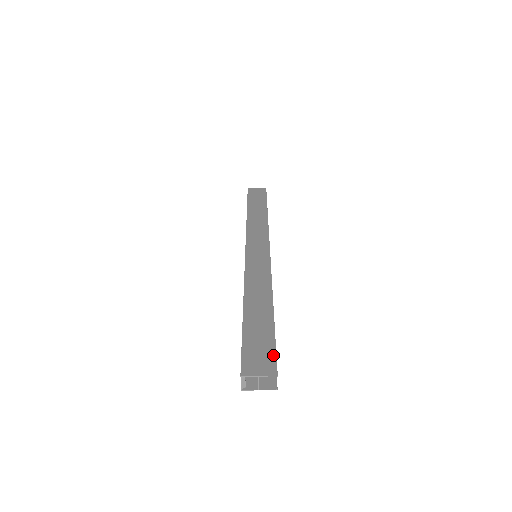
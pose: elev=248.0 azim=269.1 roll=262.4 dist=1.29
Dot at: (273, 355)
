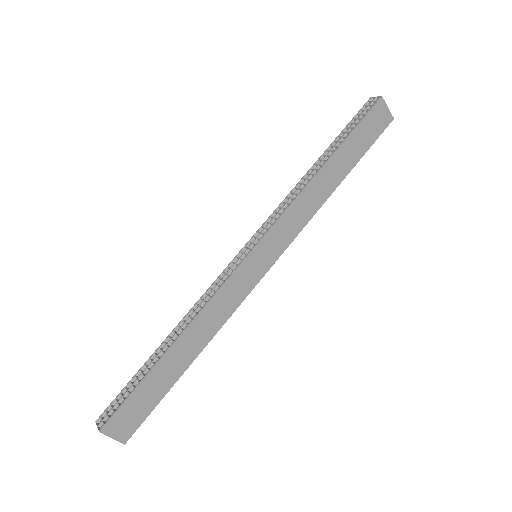
Dot at: (140, 422)
